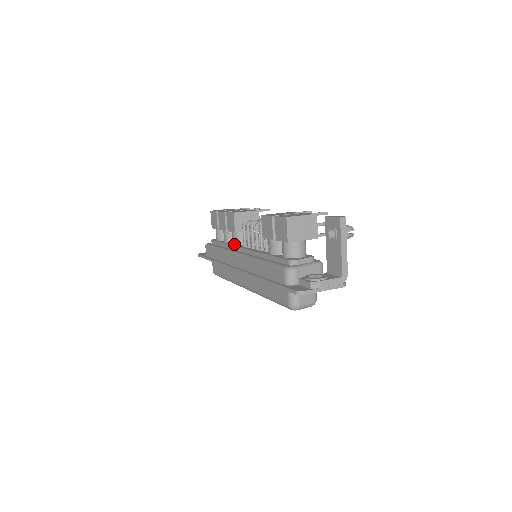
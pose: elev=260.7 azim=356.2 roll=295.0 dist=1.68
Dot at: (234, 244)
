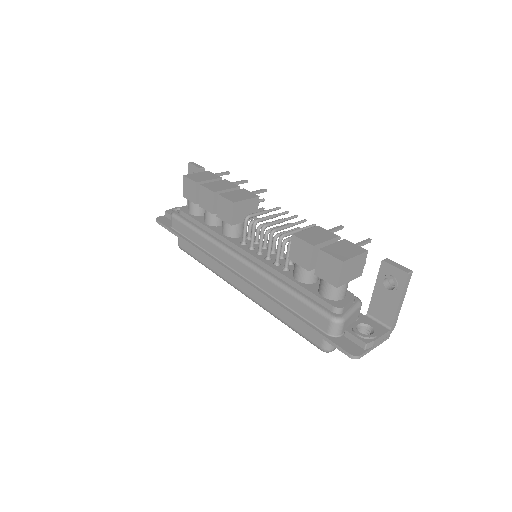
Dot at: (226, 235)
